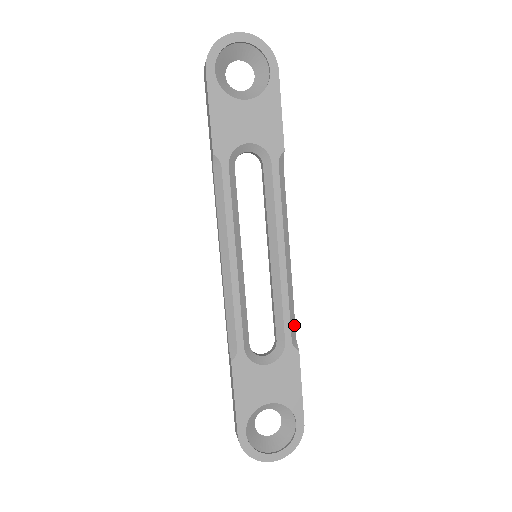
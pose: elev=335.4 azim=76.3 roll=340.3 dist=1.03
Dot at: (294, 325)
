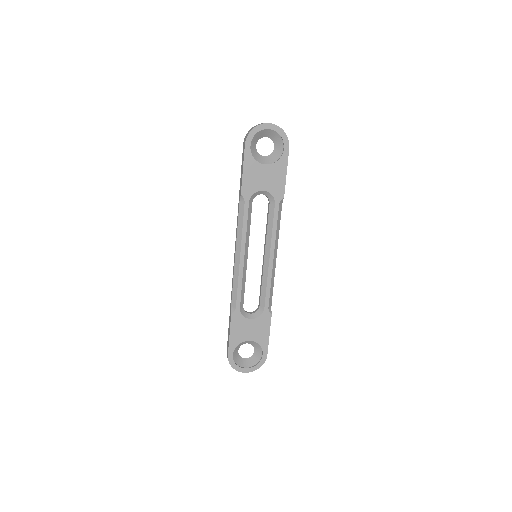
Dot at: (271, 299)
